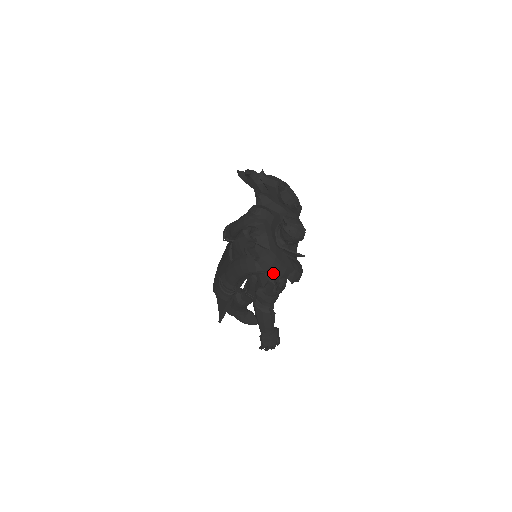
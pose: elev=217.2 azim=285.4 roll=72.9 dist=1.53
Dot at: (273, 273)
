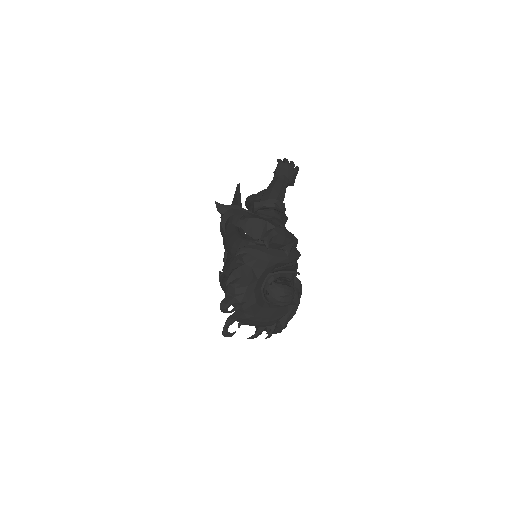
Dot at: (262, 326)
